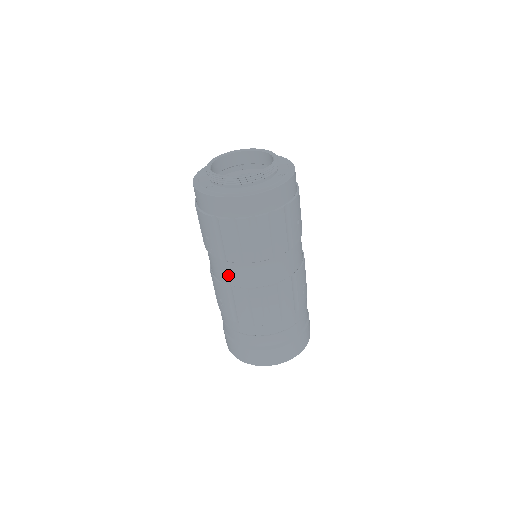
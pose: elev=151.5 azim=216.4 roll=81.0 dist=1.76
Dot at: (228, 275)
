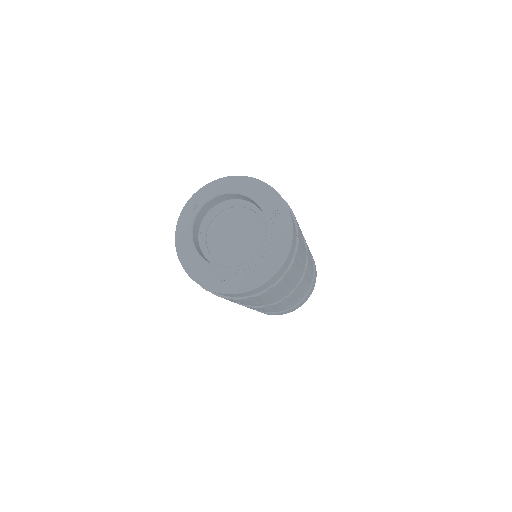
Dot at: (265, 303)
